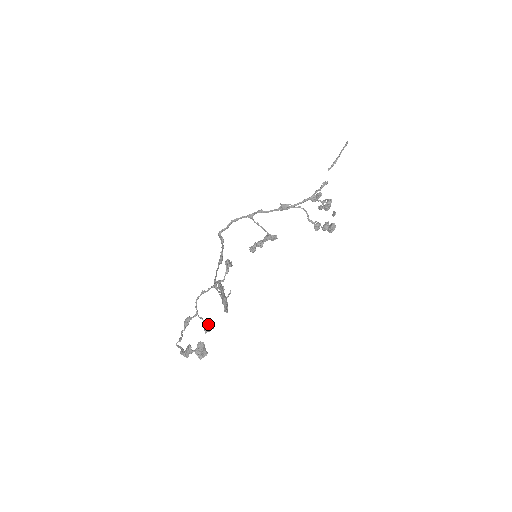
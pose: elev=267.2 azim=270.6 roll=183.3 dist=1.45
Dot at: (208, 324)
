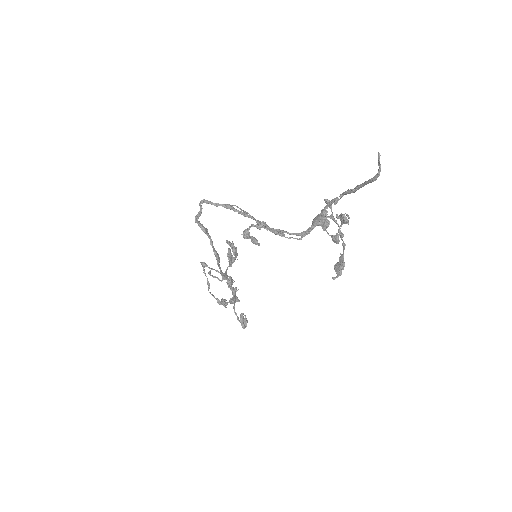
Dot at: (229, 285)
